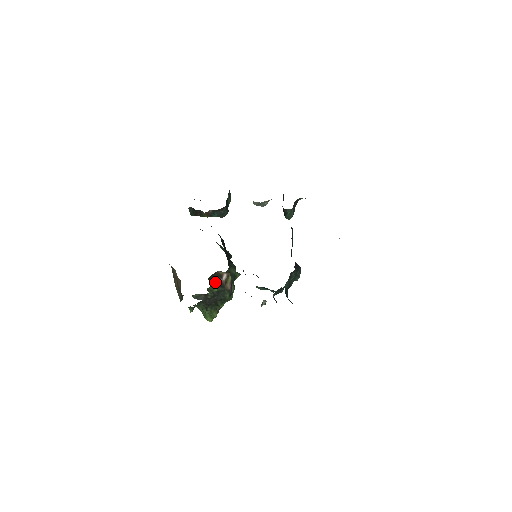
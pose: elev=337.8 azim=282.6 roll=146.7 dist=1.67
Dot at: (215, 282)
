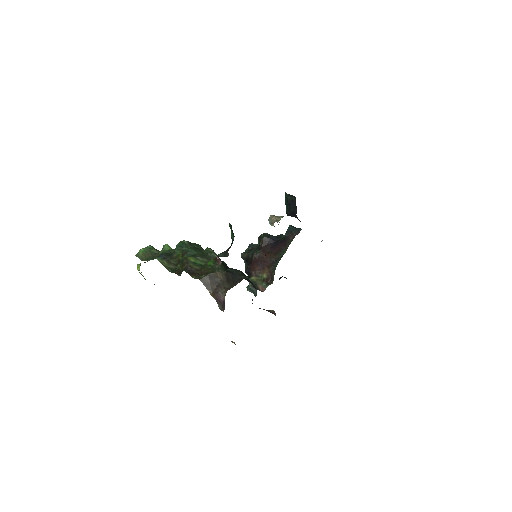
Dot at: occluded
